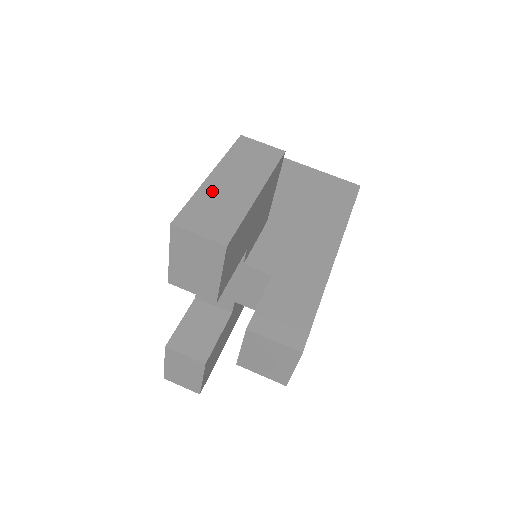
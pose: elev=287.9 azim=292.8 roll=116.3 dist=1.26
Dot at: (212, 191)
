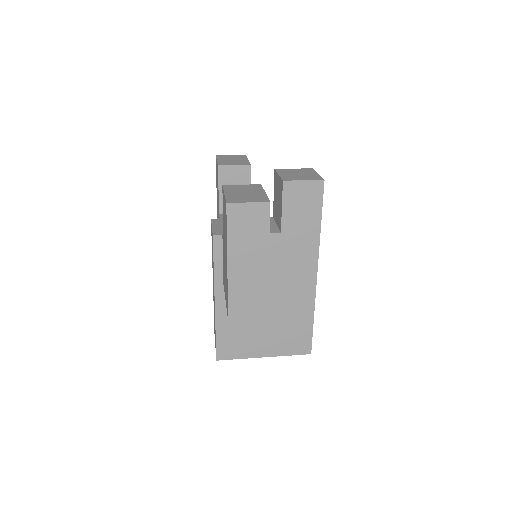
Dot at: occluded
